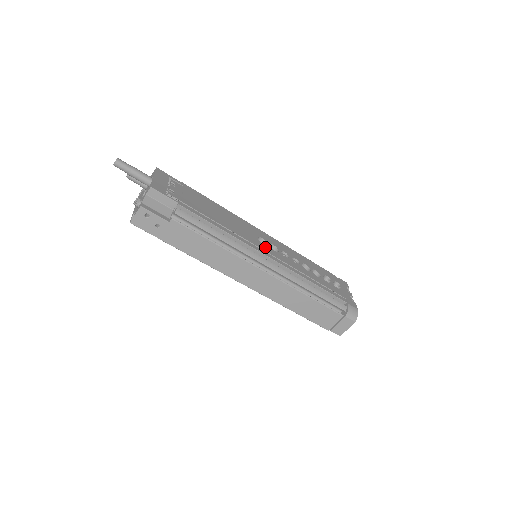
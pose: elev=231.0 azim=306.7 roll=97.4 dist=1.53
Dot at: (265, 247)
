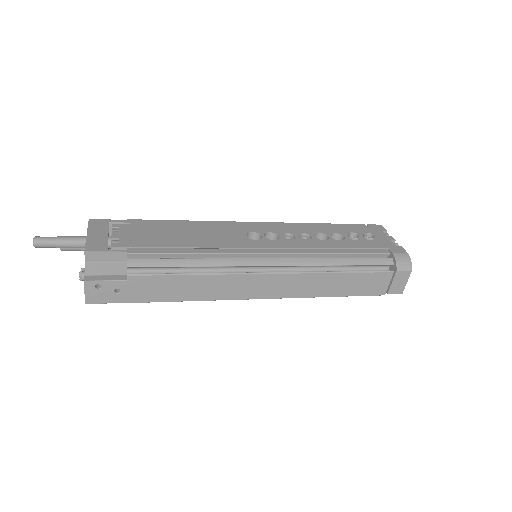
Dot at: (259, 242)
